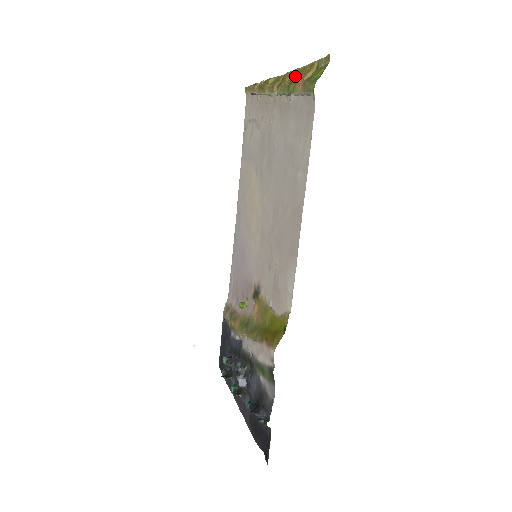
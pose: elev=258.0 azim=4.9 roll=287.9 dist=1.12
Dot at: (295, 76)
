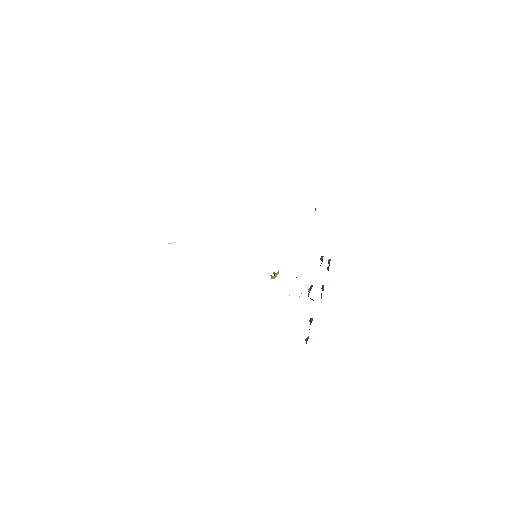
Dot at: occluded
